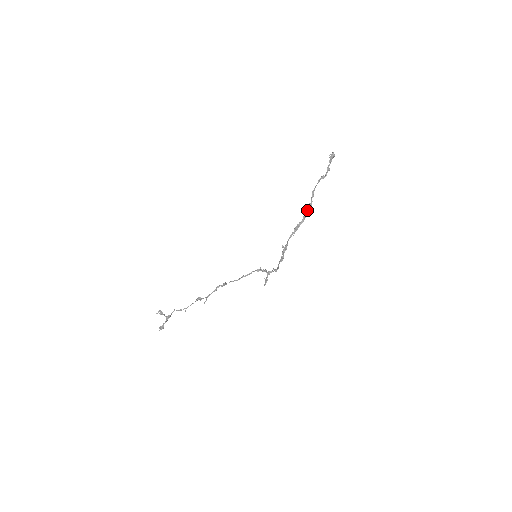
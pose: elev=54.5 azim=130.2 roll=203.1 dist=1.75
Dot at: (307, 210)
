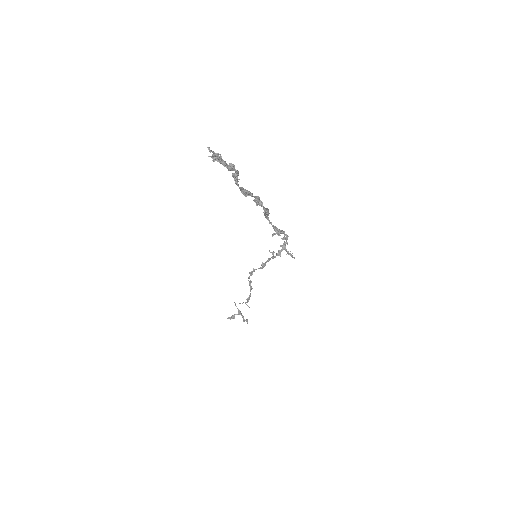
Dot at: (261, 206)
